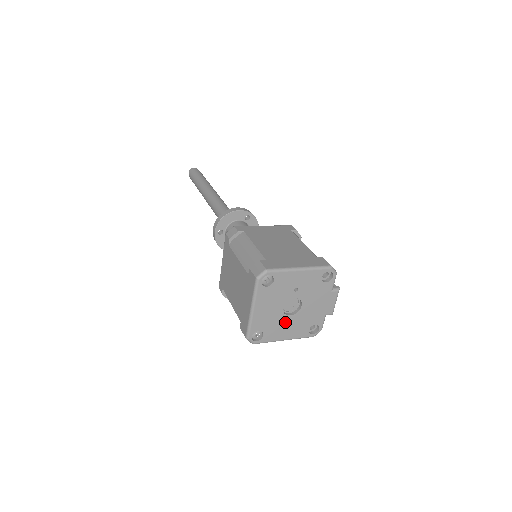
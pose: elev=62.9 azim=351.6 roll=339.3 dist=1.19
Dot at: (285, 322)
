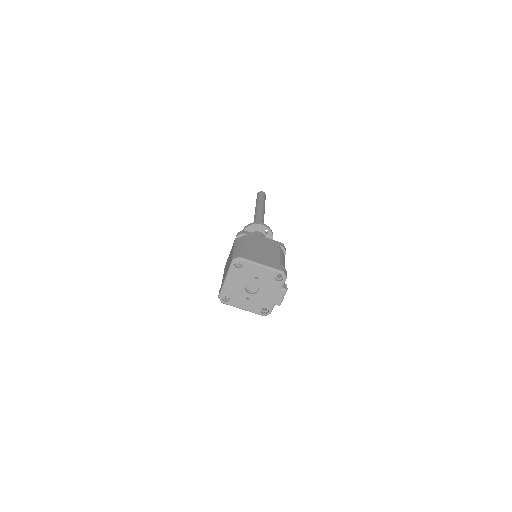
Dot at: (245, 297)
